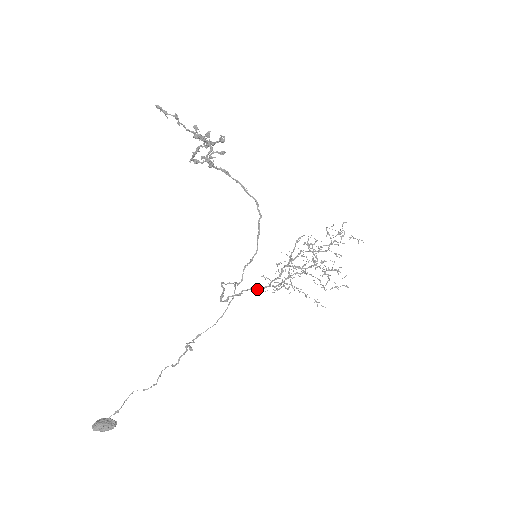
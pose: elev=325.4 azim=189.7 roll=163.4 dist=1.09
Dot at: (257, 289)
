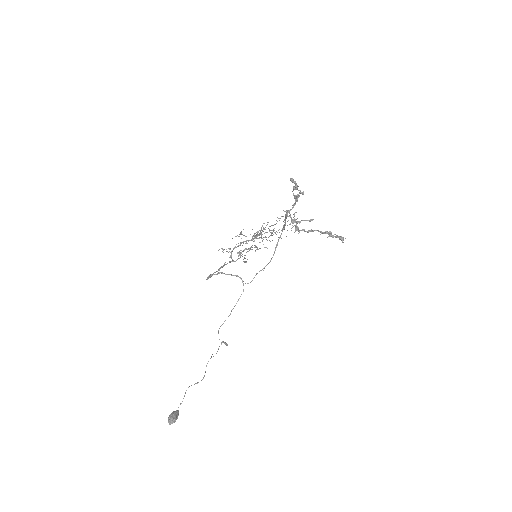
Dot at: occluded
